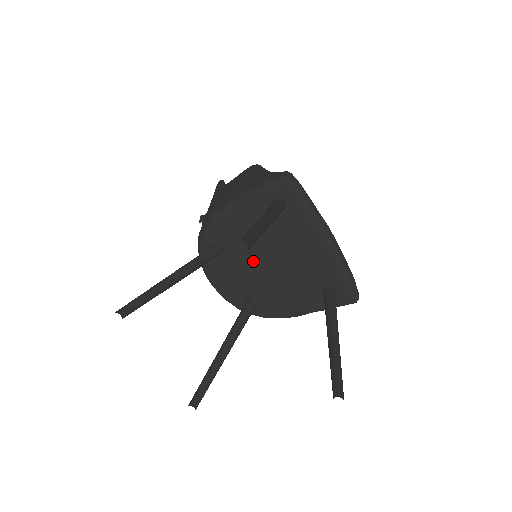
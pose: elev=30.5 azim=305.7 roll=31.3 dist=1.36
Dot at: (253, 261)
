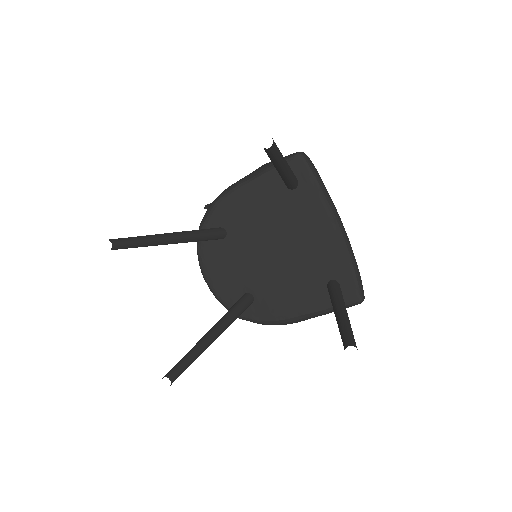
Dot at: (255, 249)
